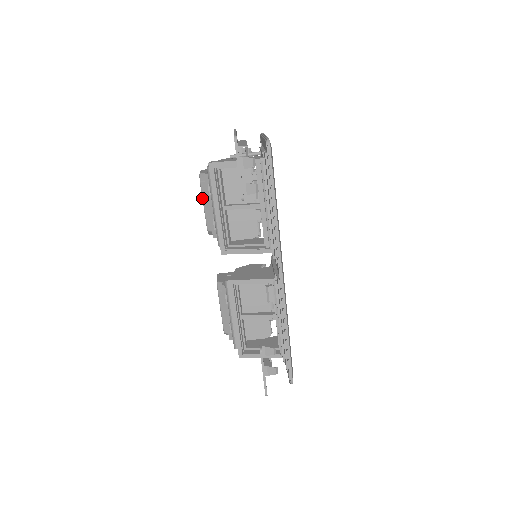
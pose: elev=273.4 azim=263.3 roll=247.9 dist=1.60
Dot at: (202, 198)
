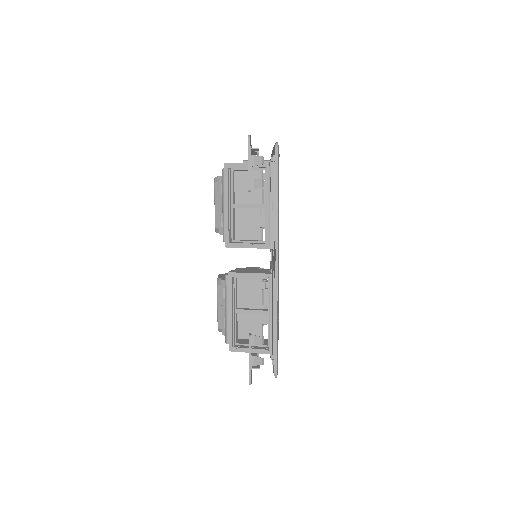
Dot at: (214, 198)
